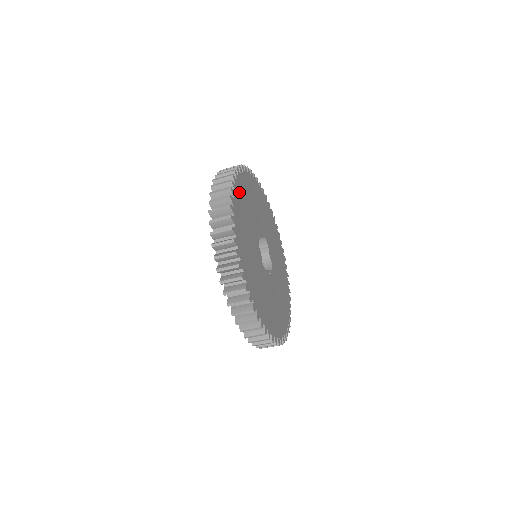
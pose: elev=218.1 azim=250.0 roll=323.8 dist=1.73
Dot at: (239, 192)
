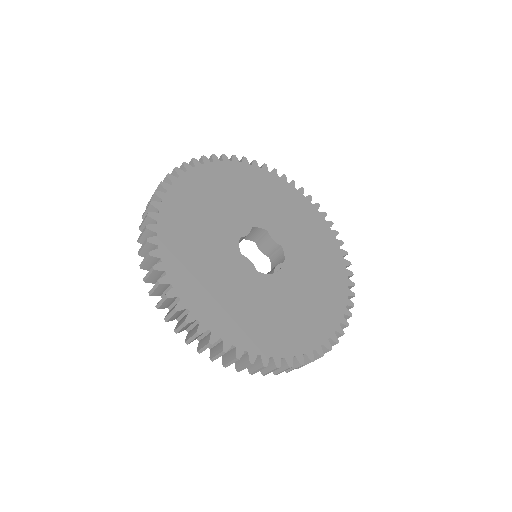
Dot at: (171, 224)
